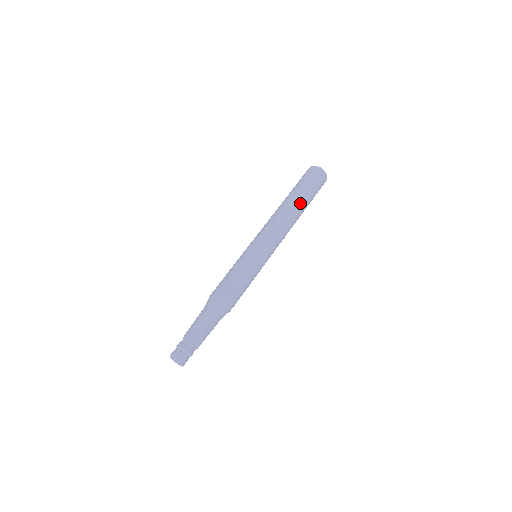
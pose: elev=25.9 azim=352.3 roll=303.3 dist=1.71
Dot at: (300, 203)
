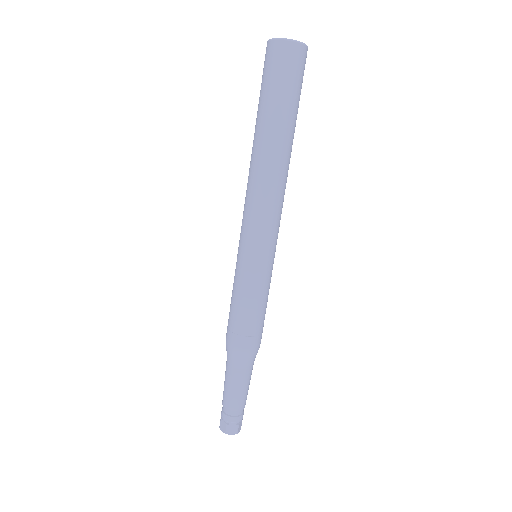
Dot at: (276, 138)
